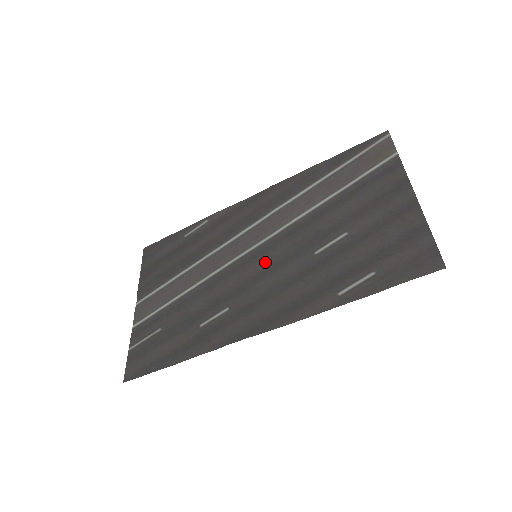
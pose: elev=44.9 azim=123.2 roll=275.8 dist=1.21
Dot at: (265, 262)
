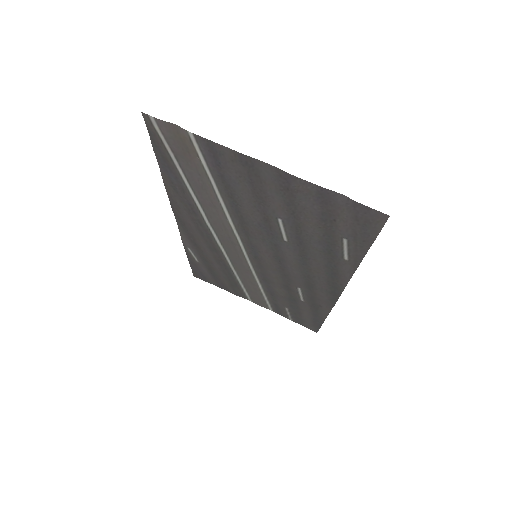
Dot at: (268, 258)
